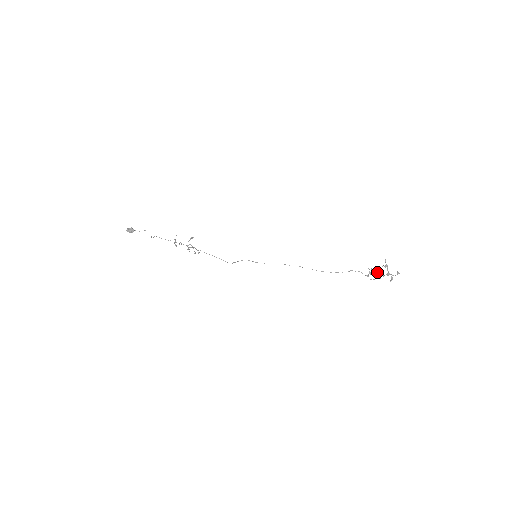
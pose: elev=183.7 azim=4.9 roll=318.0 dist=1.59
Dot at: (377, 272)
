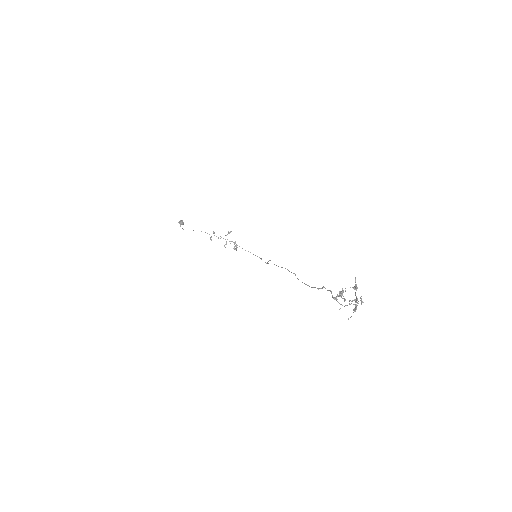
Dot at: (340, 294)
